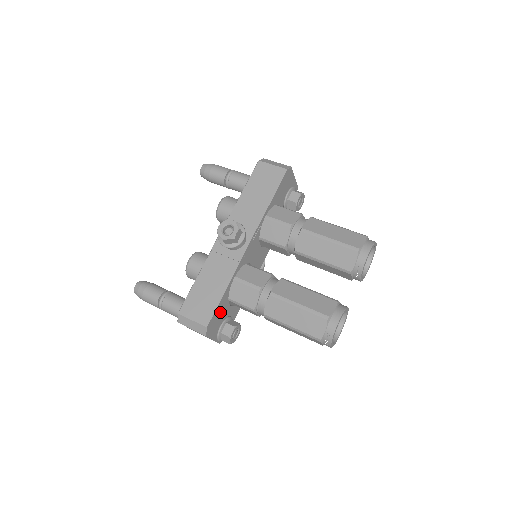
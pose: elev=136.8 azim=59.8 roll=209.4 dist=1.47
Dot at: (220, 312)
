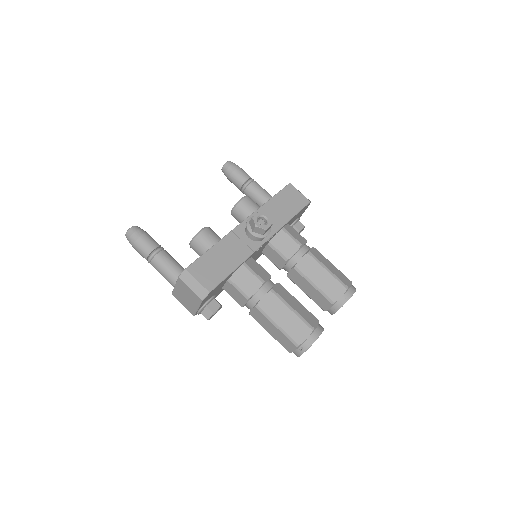
Dot at: (219, 286)
